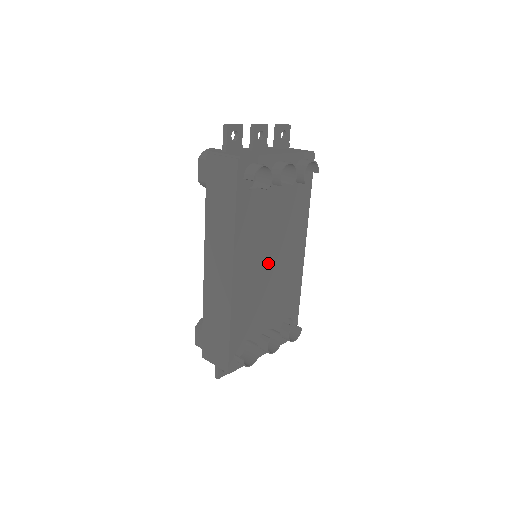
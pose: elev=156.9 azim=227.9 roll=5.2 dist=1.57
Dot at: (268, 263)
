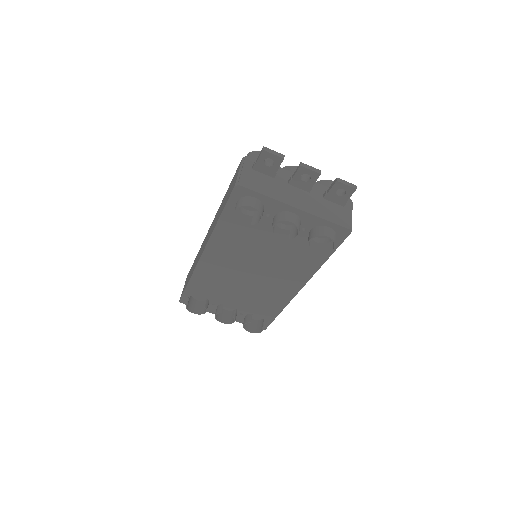
Dot at: (248, 270)
